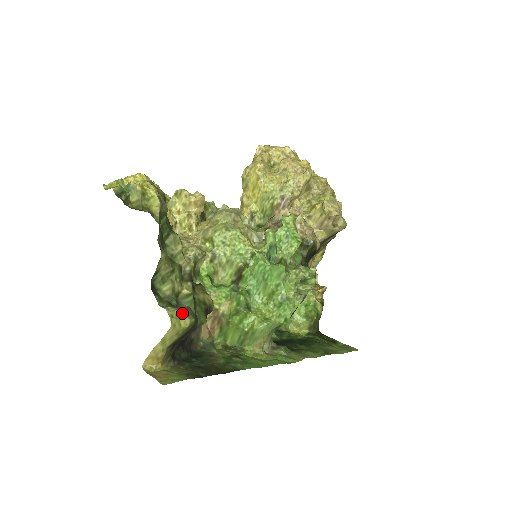
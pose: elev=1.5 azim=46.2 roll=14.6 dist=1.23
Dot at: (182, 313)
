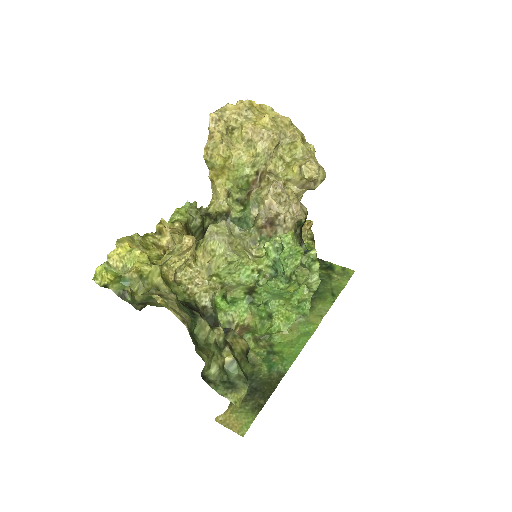
Dot at: (239, 391)
